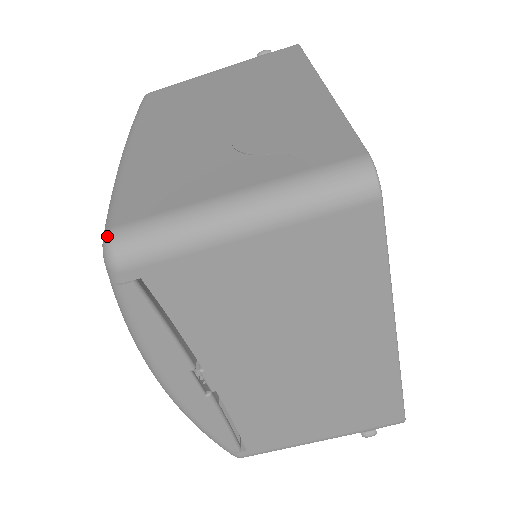
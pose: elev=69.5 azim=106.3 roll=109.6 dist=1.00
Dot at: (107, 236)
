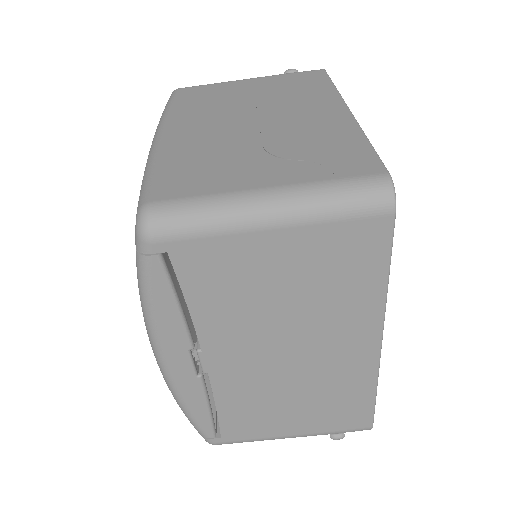
Dot at: (143, 209)
